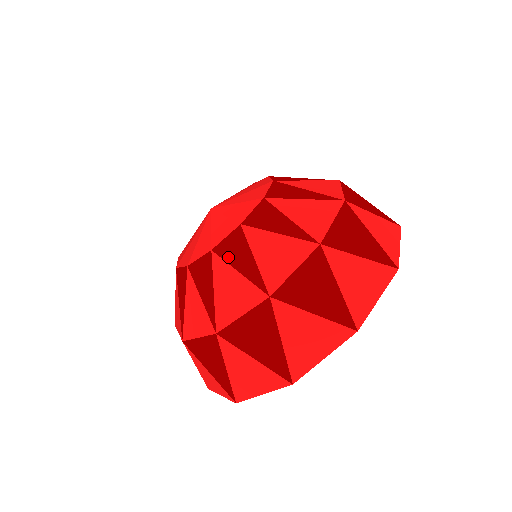
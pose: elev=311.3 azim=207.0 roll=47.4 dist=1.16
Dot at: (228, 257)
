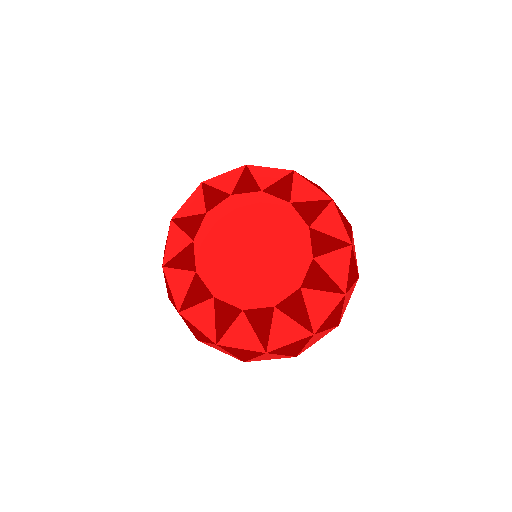
Dot at: (218, 311)
